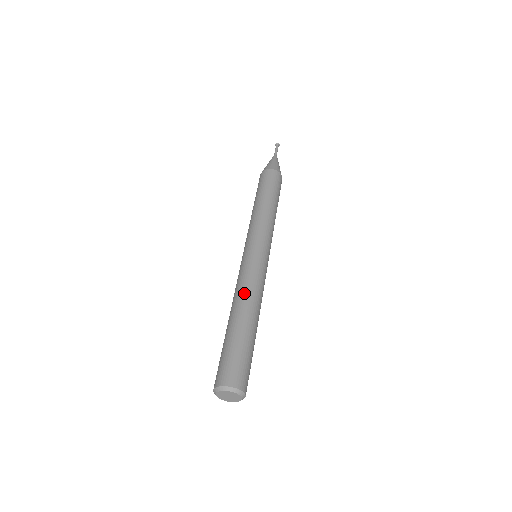
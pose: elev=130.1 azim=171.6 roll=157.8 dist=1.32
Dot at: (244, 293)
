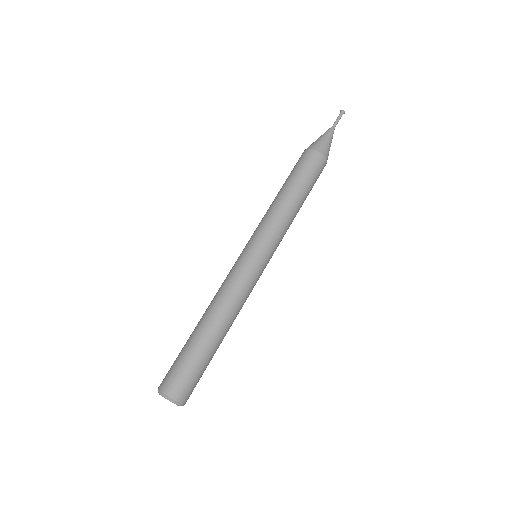
Dot at: (217, 300)
